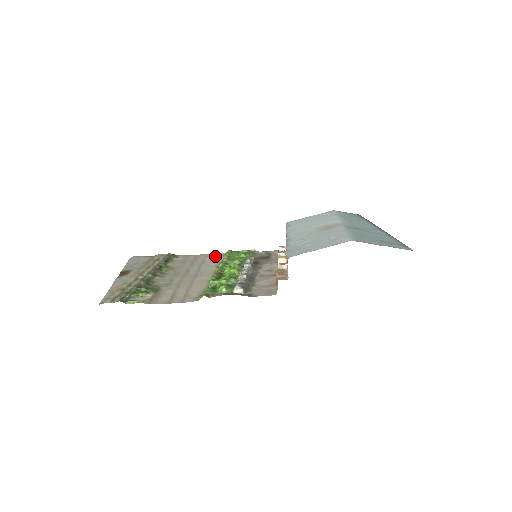
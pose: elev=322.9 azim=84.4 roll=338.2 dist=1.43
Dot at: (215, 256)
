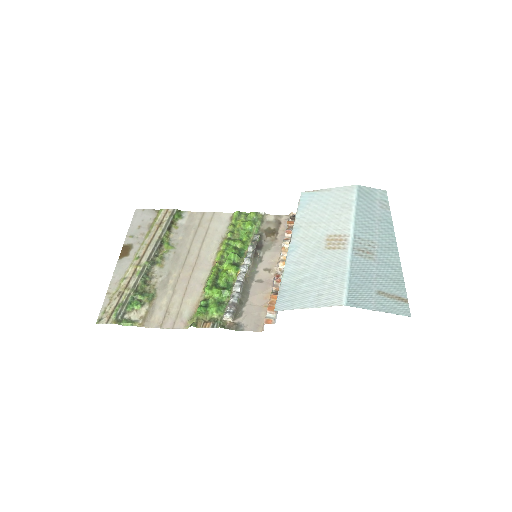
Dot at: (221, 220)
